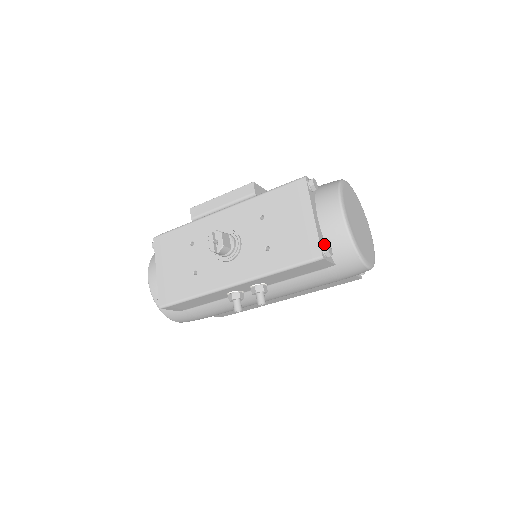
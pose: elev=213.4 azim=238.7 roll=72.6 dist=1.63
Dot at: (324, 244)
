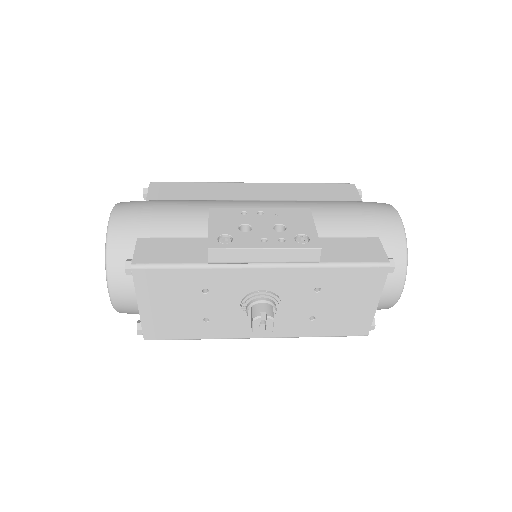
Dot at: occluded
